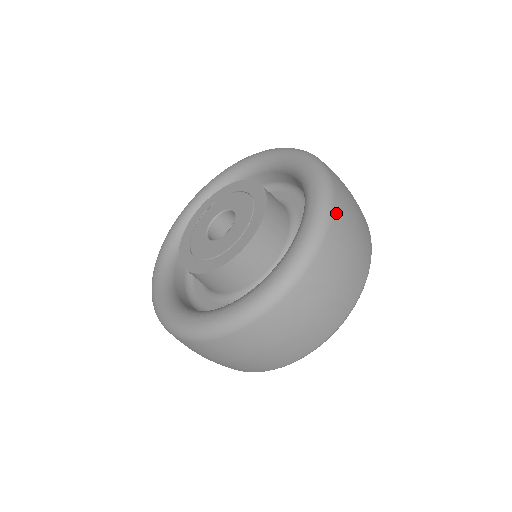
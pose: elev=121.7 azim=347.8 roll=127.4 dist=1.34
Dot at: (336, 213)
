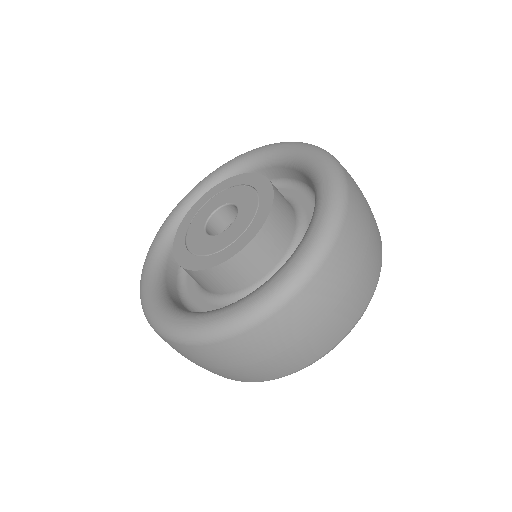
Dot at: occluded
